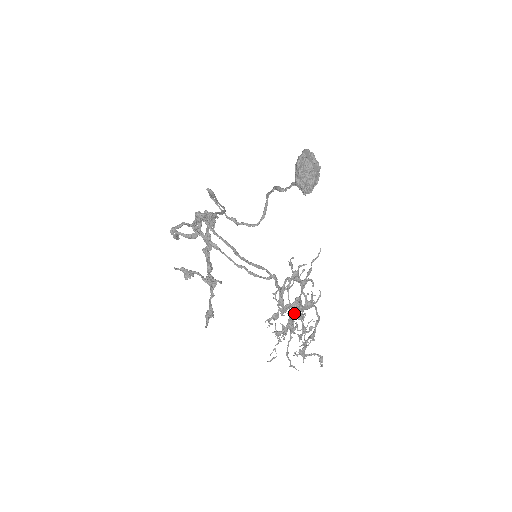
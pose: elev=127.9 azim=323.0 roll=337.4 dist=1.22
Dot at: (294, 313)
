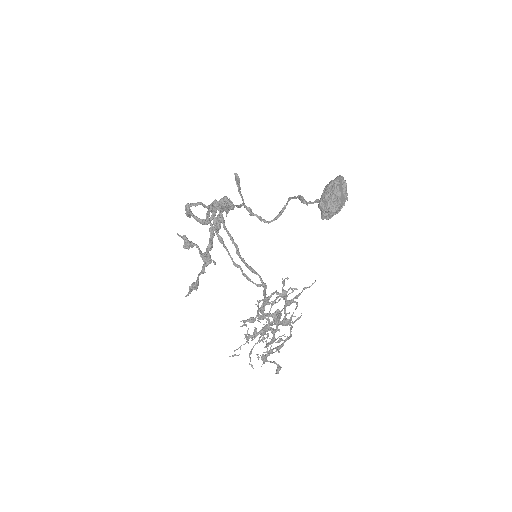
Dot at: (270, 325)
